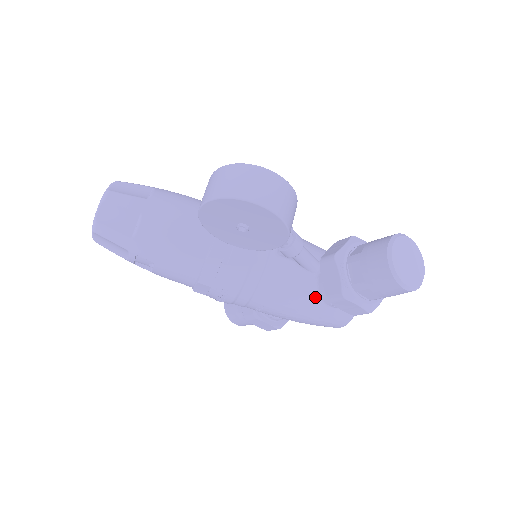
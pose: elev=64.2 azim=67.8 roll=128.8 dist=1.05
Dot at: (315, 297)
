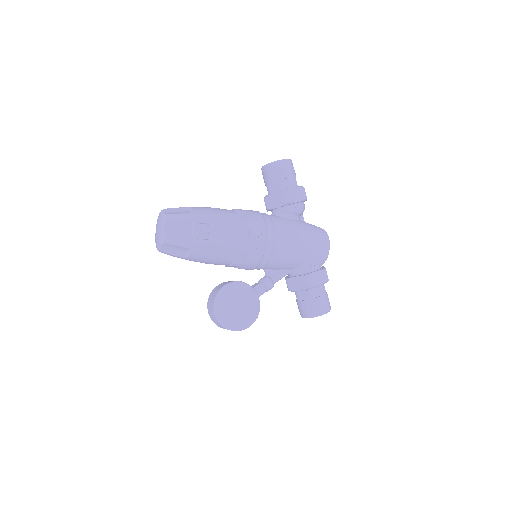
Dot at: occluded
